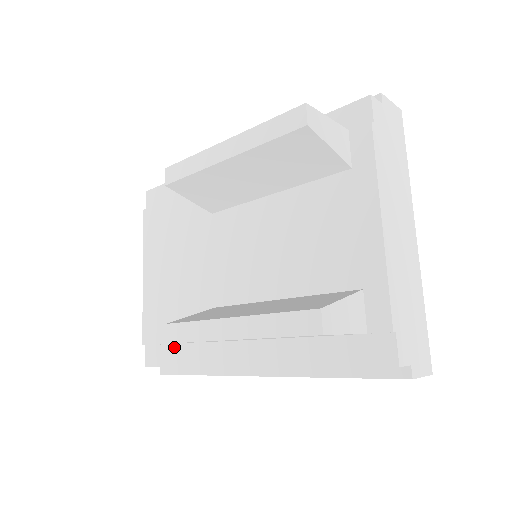
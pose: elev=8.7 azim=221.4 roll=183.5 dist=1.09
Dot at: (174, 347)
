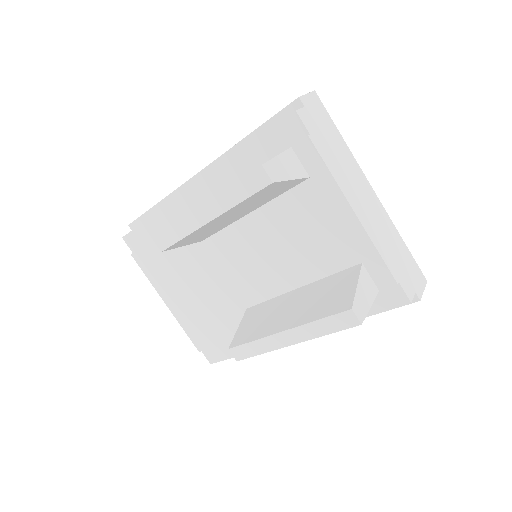
Dot at: (227, 344)
